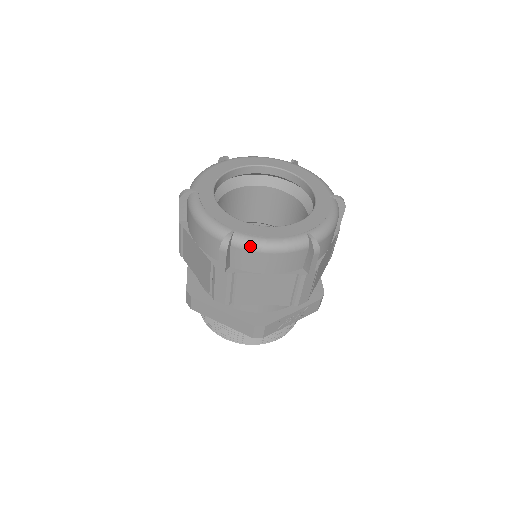
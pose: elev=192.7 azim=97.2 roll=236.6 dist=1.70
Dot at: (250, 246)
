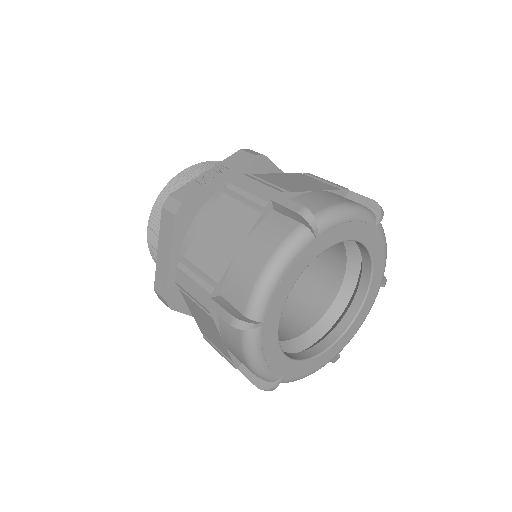
Dot at: occluded
